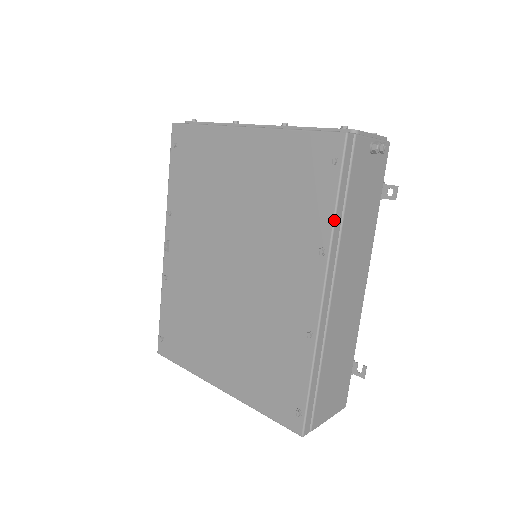
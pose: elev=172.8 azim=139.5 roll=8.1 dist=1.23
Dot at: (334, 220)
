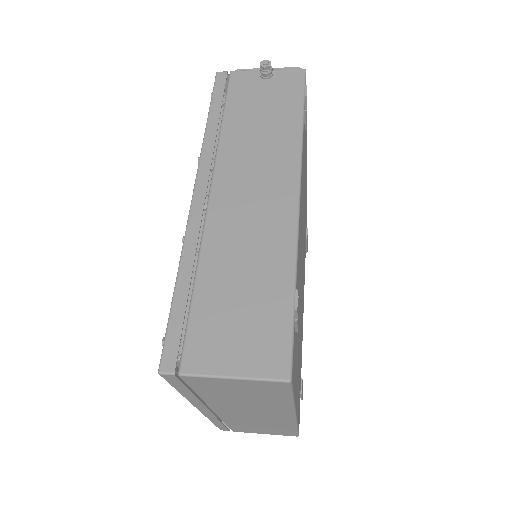
Dot at: (206, 129)
